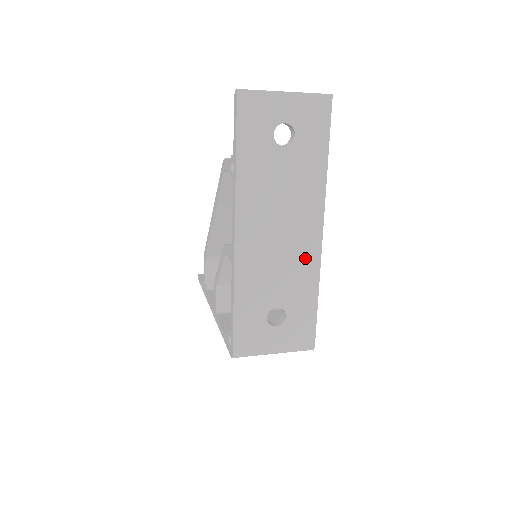
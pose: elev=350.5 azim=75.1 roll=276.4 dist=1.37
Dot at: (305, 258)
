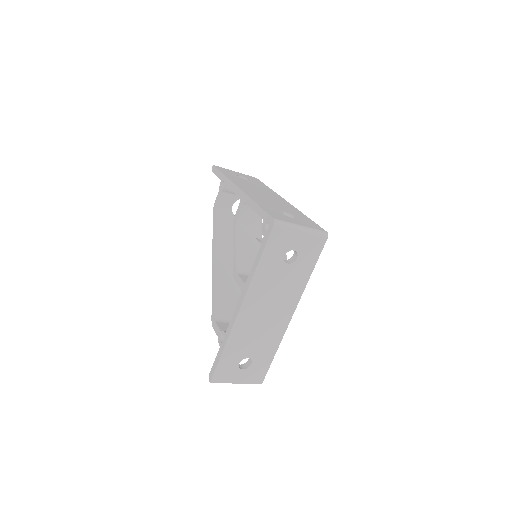
Dot at: occluded
